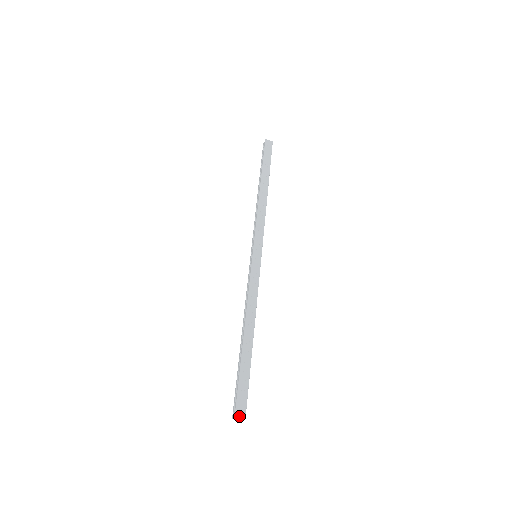
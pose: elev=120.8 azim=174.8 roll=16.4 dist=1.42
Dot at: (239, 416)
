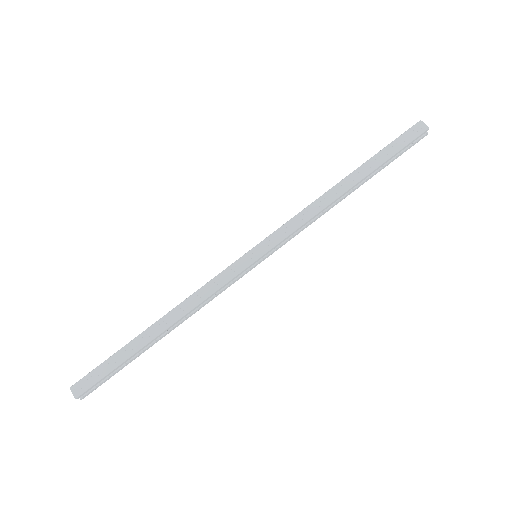
Dot at: (73, 391)
